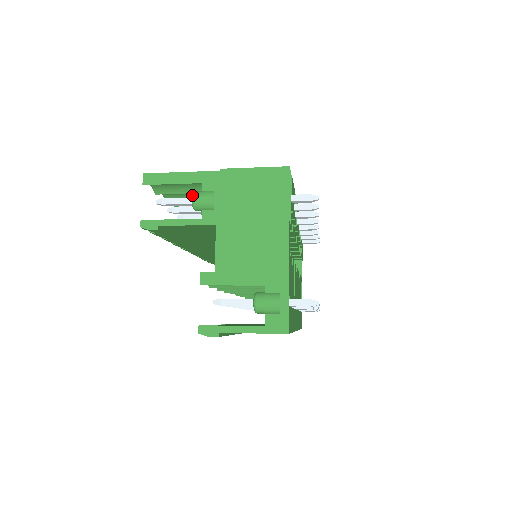
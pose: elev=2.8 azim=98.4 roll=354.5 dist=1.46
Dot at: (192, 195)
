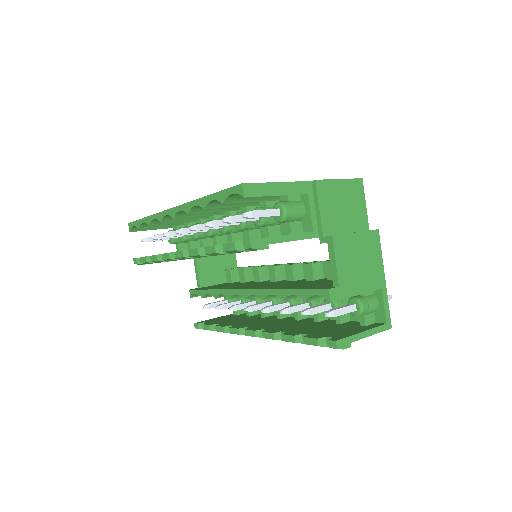
Dot at: (283, 206)
